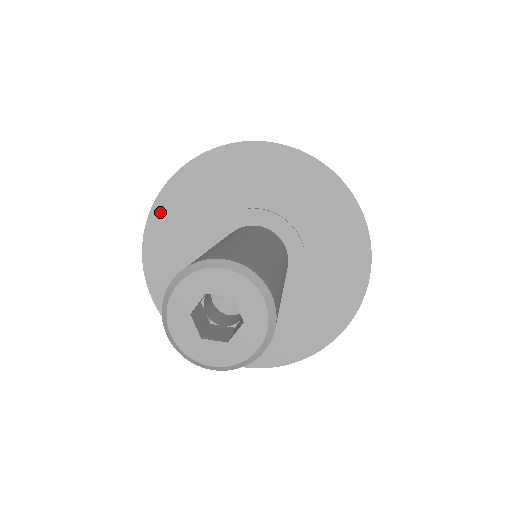
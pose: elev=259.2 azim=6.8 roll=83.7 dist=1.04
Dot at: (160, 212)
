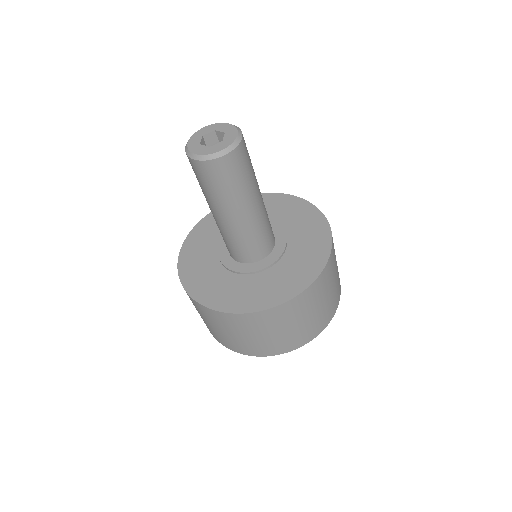
Dot at: (184, 261)
